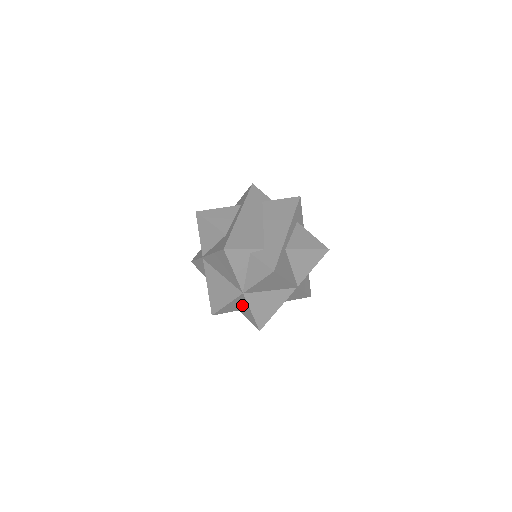
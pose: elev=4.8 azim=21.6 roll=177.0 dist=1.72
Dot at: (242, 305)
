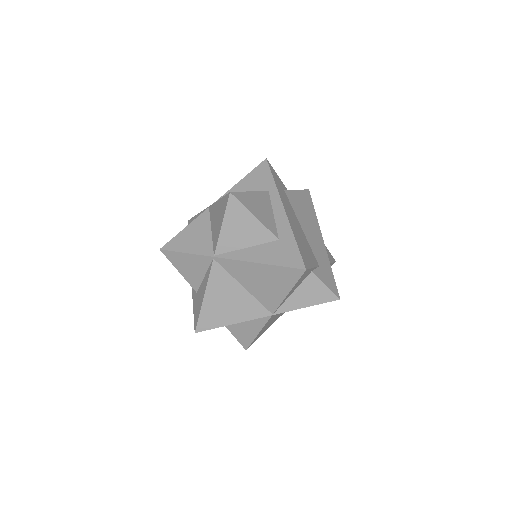
Dot at: (245, 322)
